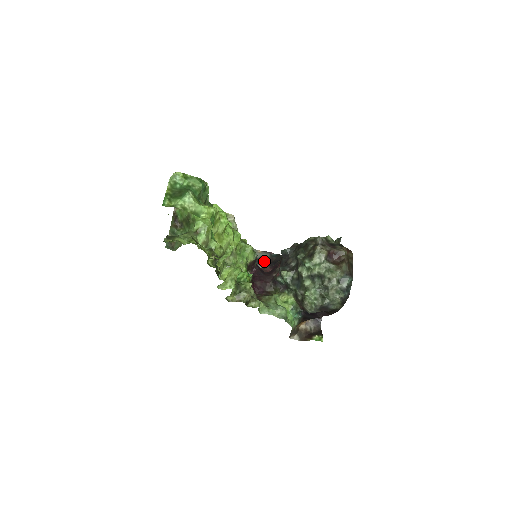
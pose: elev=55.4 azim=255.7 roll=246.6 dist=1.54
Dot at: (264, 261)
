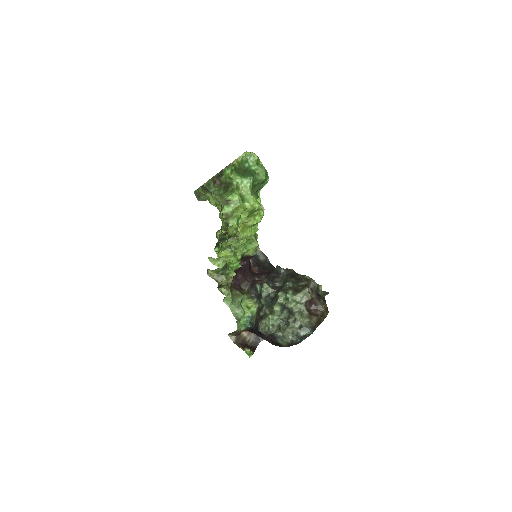
Dot at: (257, 260)
